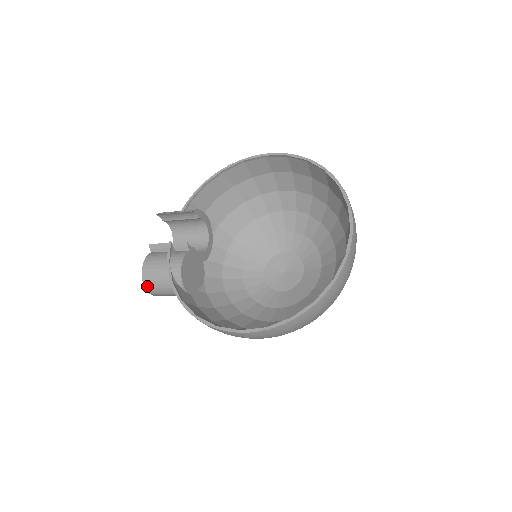
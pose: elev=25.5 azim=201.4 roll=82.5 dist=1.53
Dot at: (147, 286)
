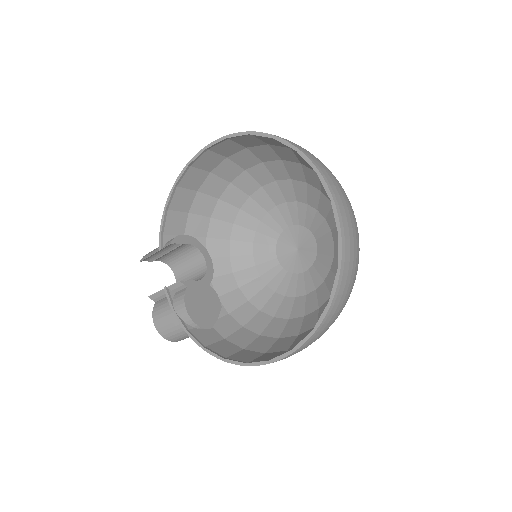
Dot at: (169, 338)
